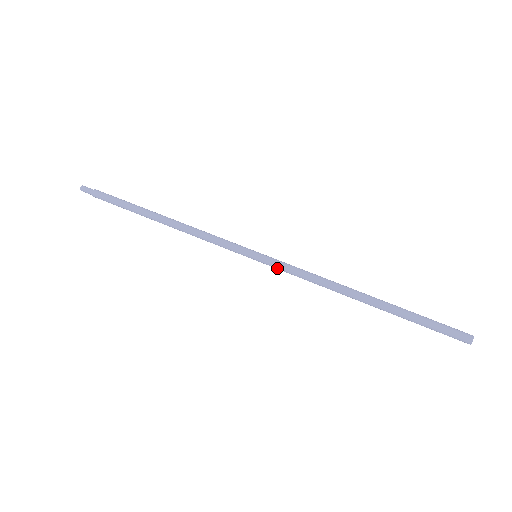
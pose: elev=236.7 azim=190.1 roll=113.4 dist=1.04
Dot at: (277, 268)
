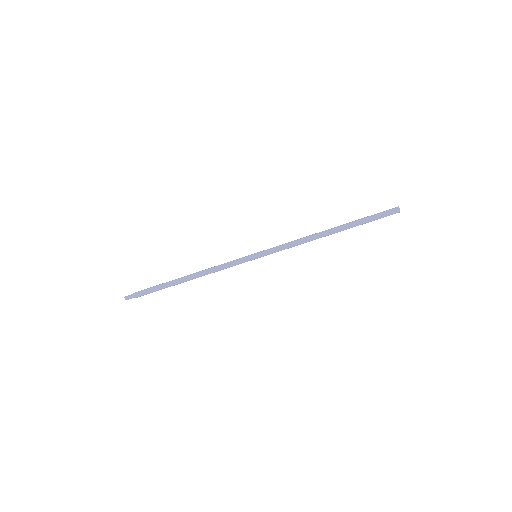
Dot at: occluded
